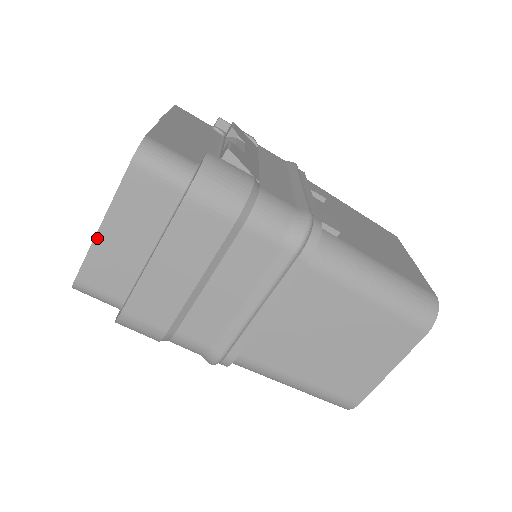
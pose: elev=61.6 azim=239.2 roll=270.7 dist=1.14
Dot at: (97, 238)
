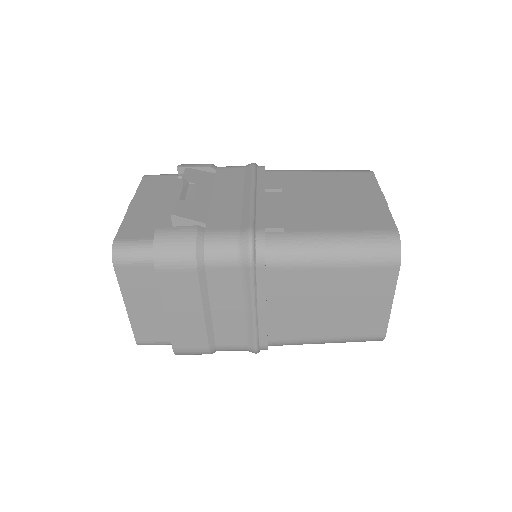
Dot at: (129, 314)
